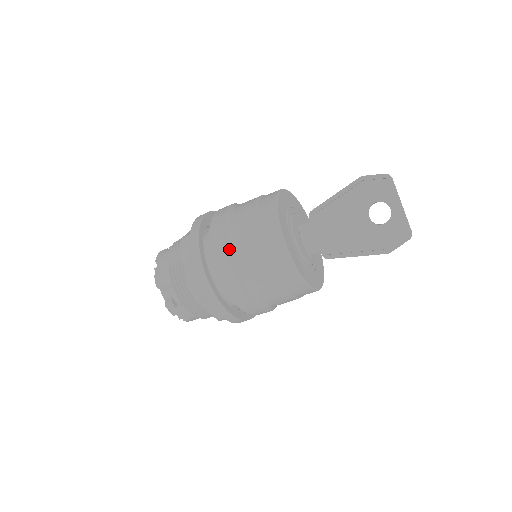
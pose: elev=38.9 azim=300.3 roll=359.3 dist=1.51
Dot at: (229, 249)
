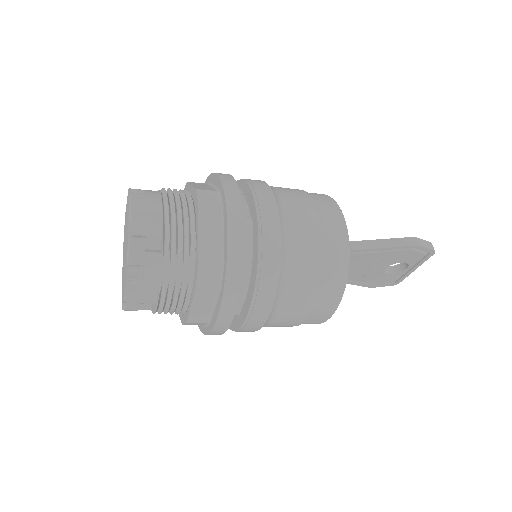
Dot at: (272, 315)
